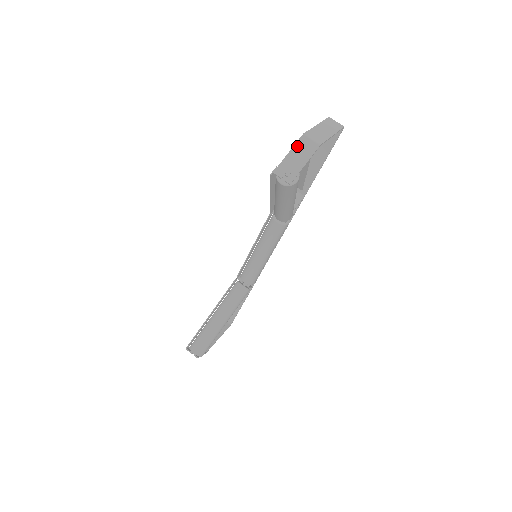
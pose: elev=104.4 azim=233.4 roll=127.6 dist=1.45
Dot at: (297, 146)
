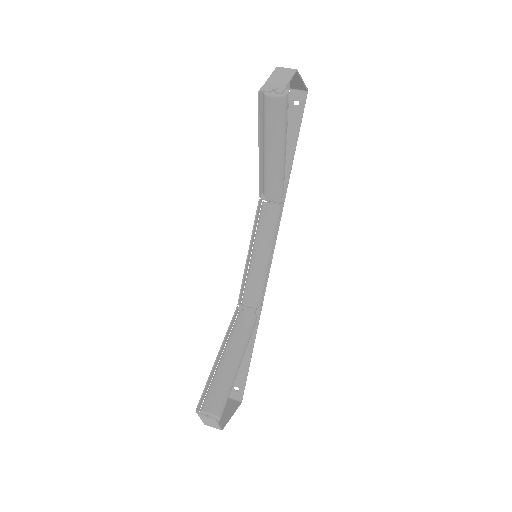
Dot at: (275, 73)
